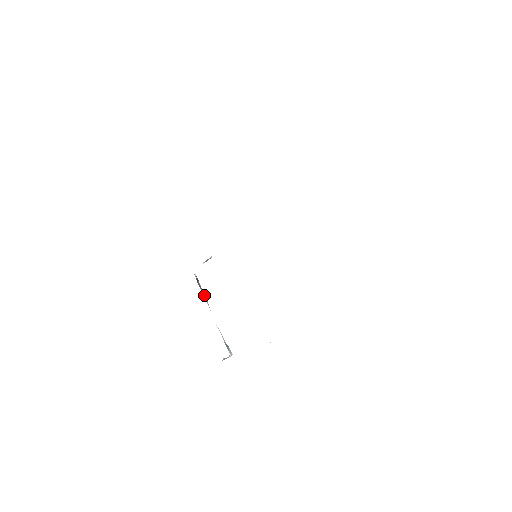
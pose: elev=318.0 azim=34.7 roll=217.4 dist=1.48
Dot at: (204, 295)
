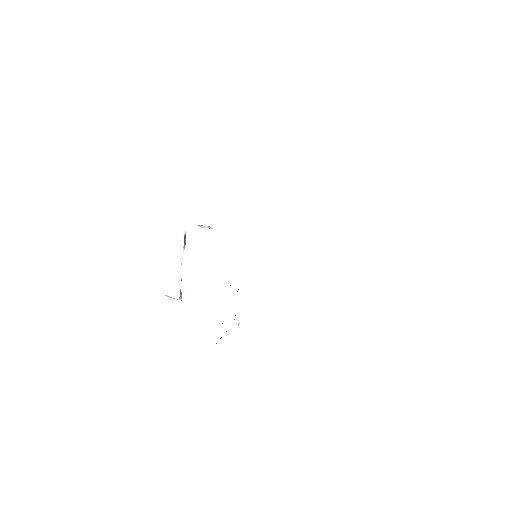
Dot at: occluded
